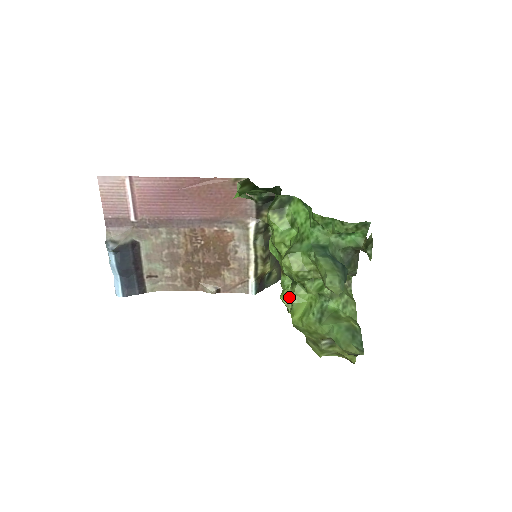
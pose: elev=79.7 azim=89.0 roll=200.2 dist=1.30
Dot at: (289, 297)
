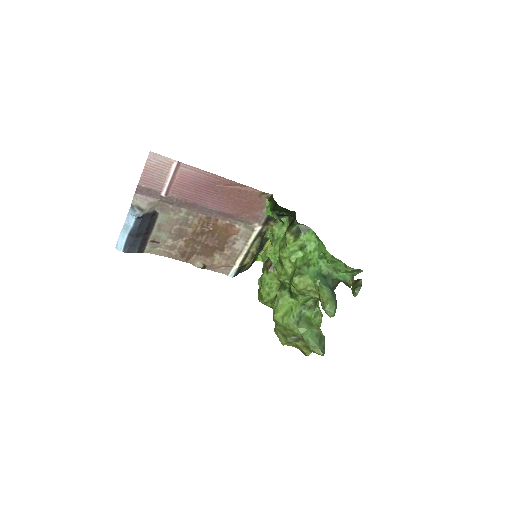
Dot at: (267, 292)
